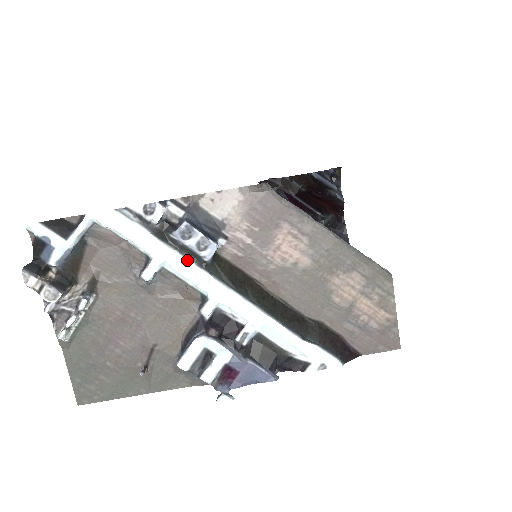
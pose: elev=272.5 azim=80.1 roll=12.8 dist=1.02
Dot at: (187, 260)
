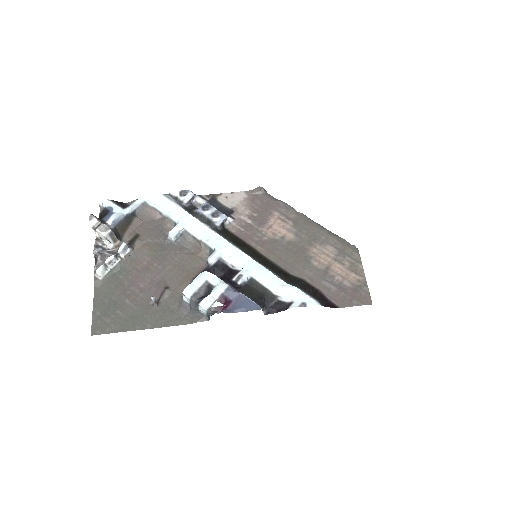
Dot at: (203, 224)
